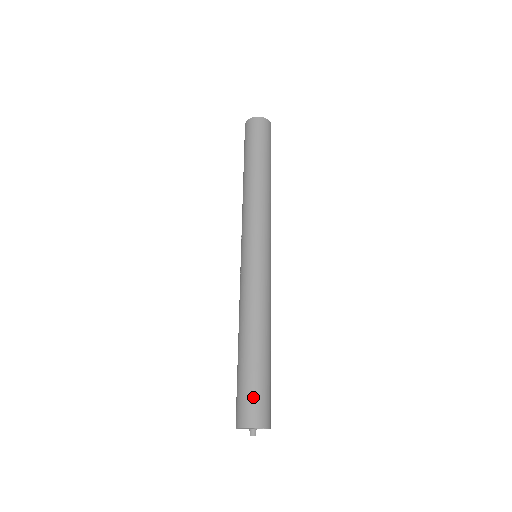
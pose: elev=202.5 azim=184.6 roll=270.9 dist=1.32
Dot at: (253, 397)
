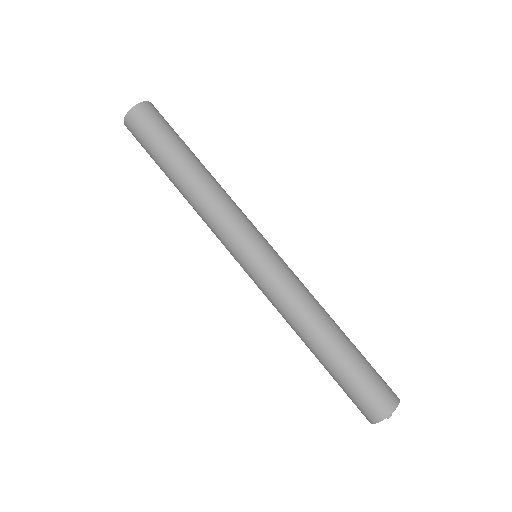
Dot at: (366, 392)
